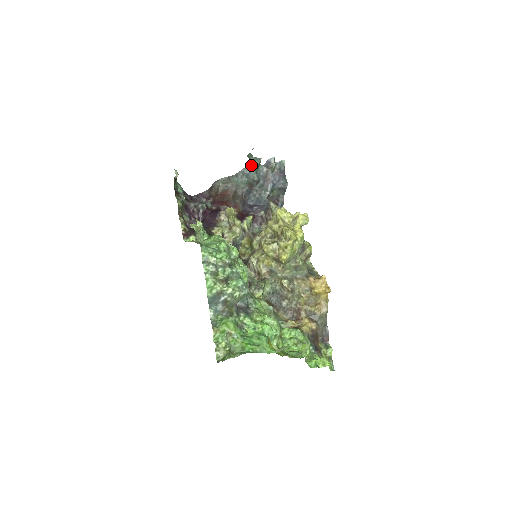
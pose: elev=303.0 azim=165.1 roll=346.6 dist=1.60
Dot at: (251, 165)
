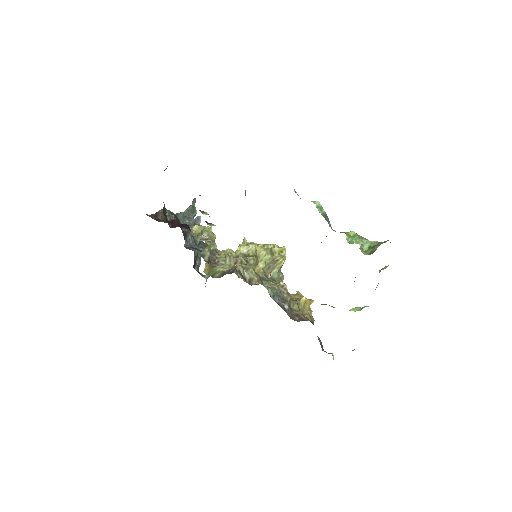
Dot at: (191, 211)
